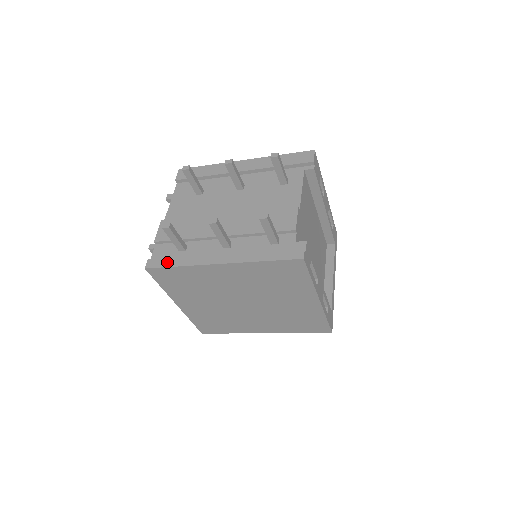
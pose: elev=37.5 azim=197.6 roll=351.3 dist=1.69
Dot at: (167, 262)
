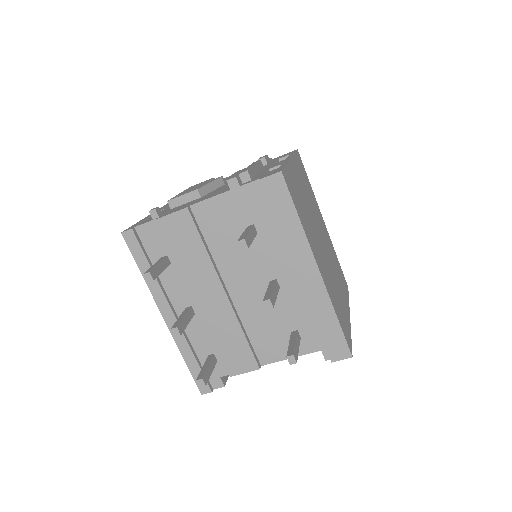
Dot at: (140, 257)
